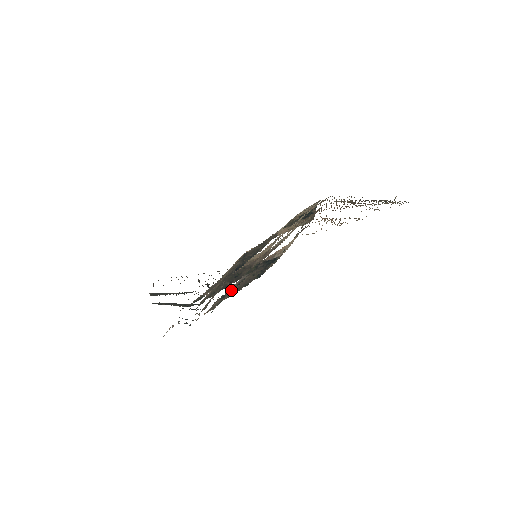
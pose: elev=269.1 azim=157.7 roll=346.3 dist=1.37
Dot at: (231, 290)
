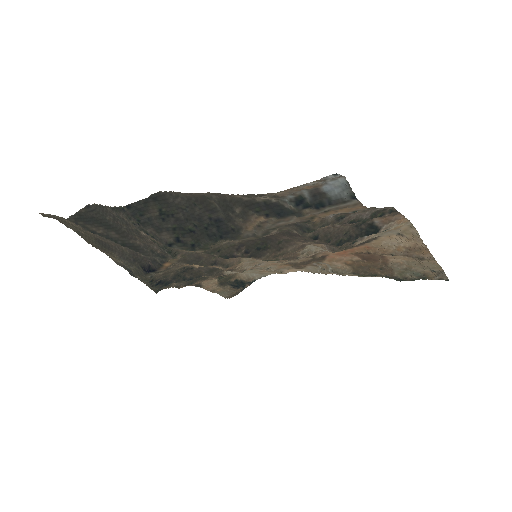
Dot at: (346, 220)
